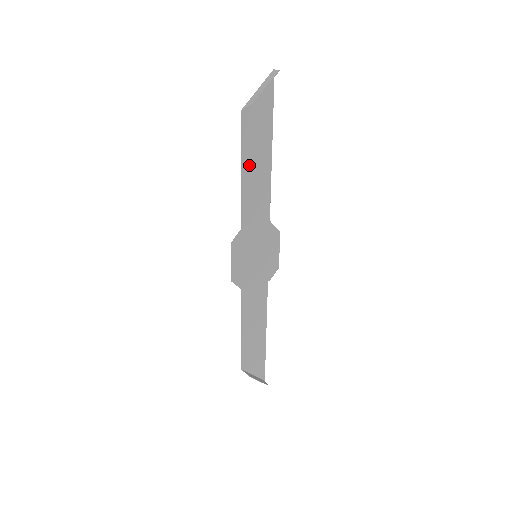
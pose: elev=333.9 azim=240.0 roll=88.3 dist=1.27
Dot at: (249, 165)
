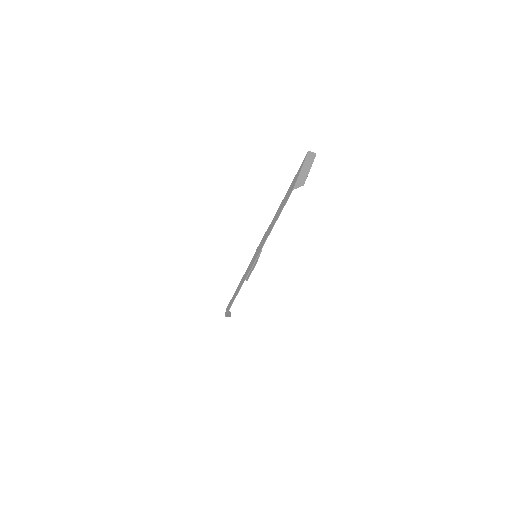
Dot at: occluded
